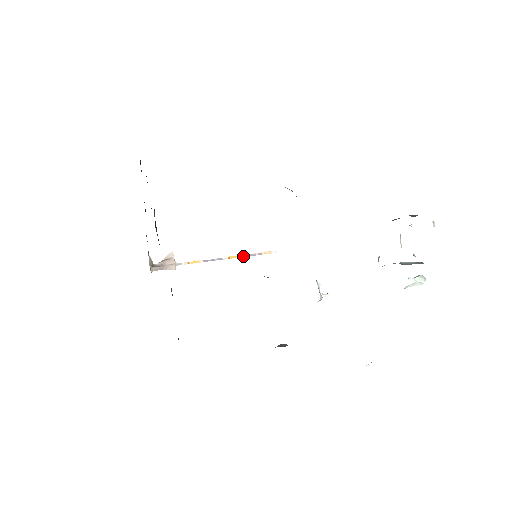
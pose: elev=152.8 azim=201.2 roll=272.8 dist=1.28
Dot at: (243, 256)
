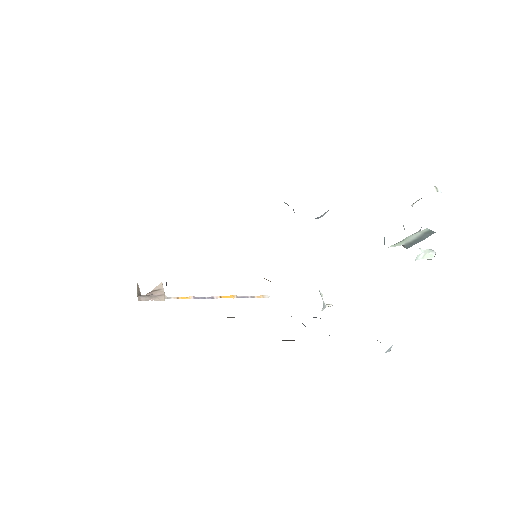
Dot at: (235, 297)
